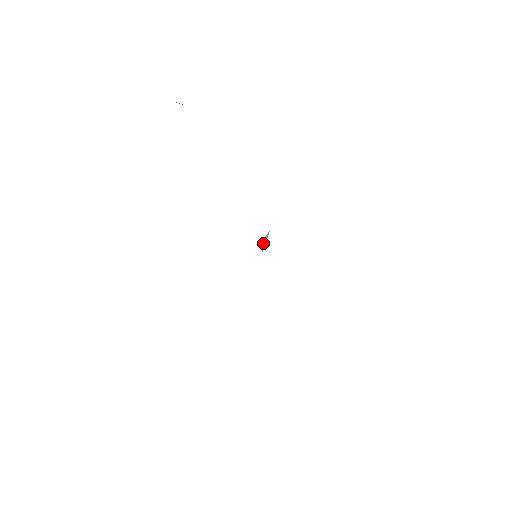
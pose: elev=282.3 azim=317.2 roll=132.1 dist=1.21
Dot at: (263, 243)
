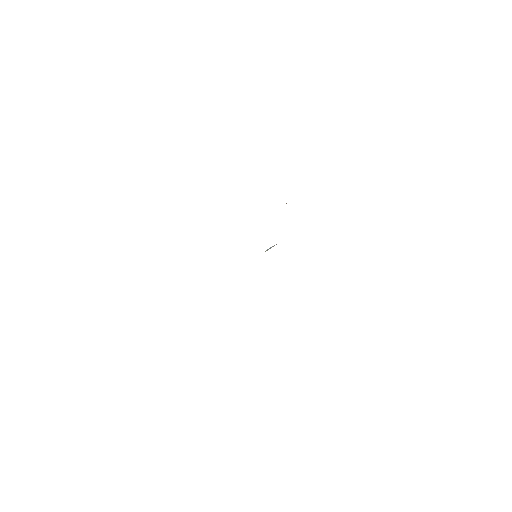
Dot at: (267, 250)
